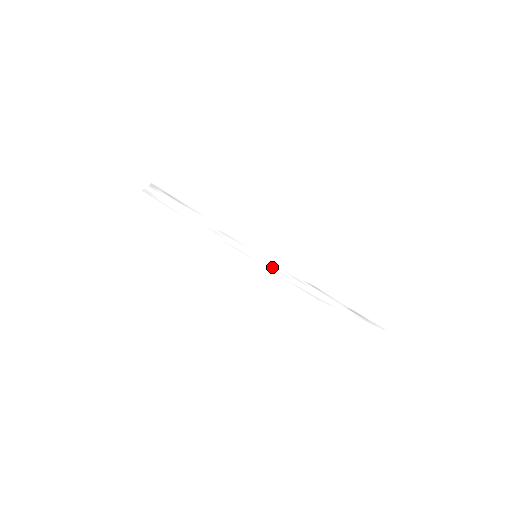
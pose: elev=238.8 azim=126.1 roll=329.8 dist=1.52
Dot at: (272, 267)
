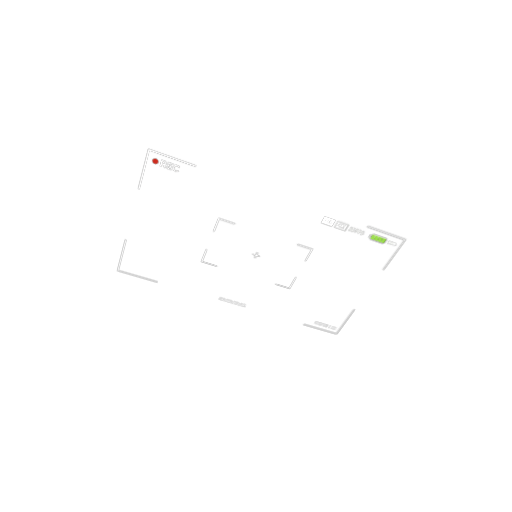
Dot at: (275, 275)
